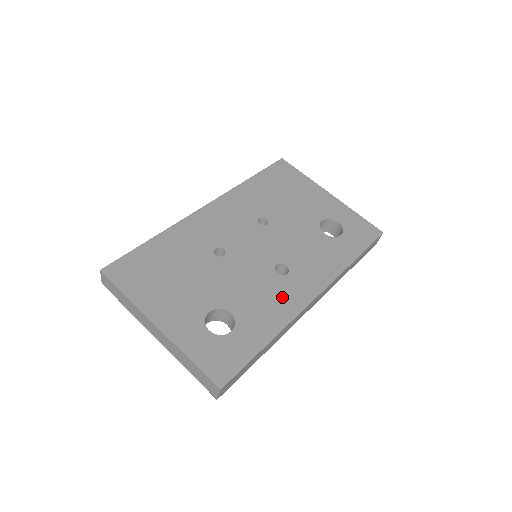
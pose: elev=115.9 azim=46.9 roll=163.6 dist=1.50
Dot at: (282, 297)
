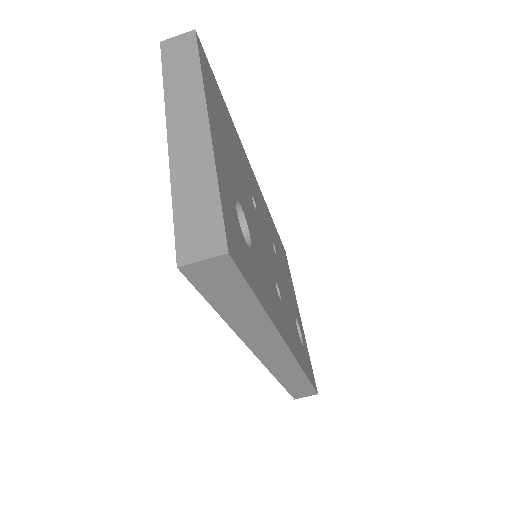
Dot at: (276, 304)
